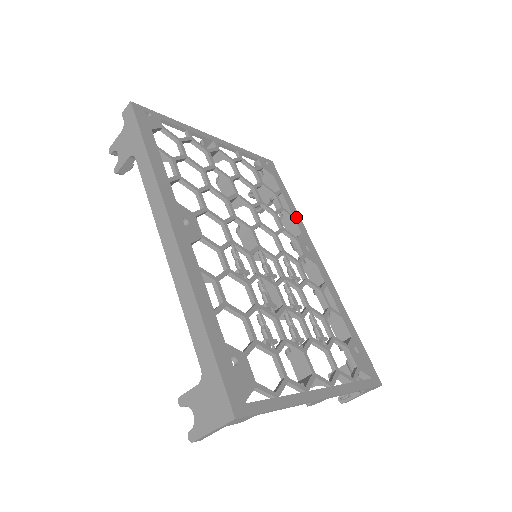
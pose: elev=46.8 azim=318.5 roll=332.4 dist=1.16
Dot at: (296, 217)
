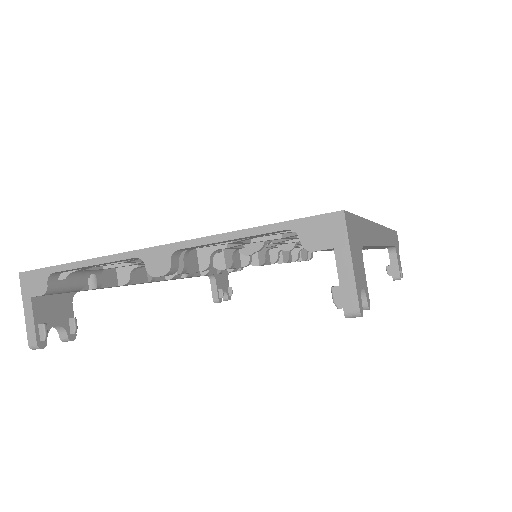
Dot at: occluded
